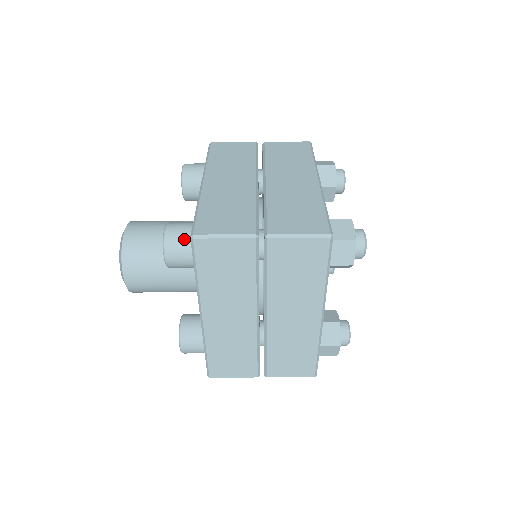
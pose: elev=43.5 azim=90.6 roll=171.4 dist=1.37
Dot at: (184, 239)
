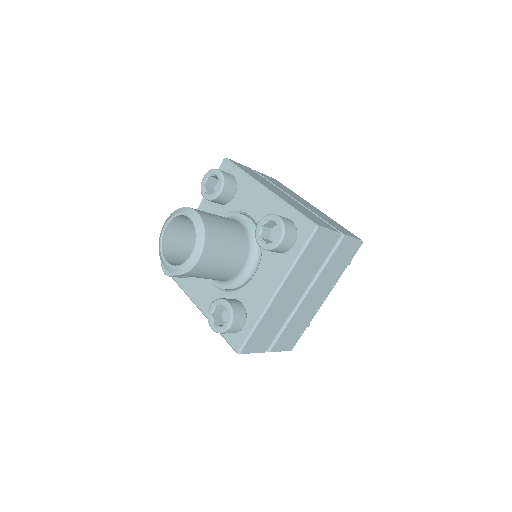
Dot at: occluded
